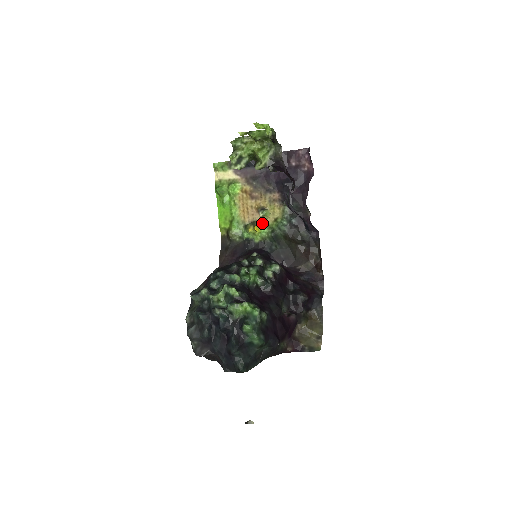
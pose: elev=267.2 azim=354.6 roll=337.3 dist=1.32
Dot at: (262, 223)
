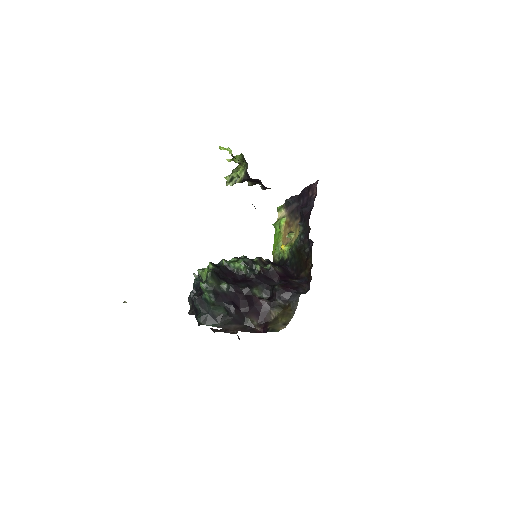
Dot at: (289, 244)
